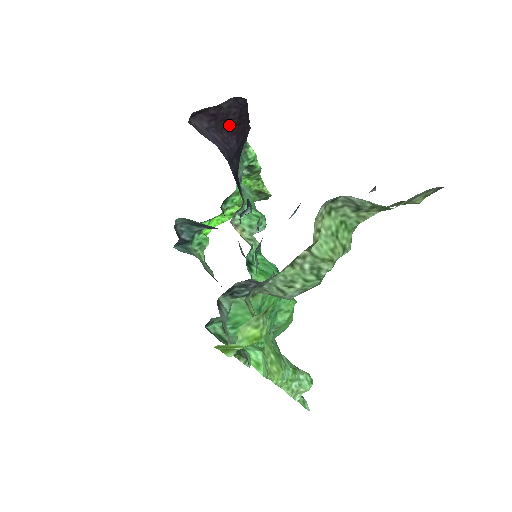
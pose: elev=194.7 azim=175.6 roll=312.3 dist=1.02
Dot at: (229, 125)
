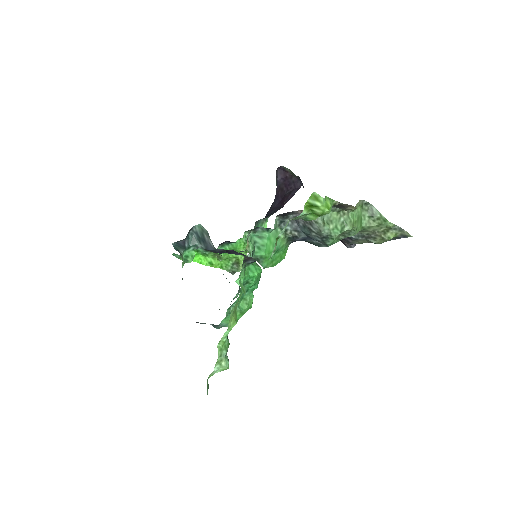
Dot at: (284, 191)
